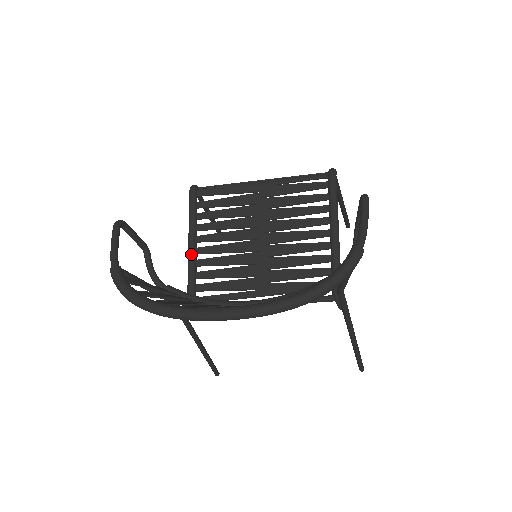
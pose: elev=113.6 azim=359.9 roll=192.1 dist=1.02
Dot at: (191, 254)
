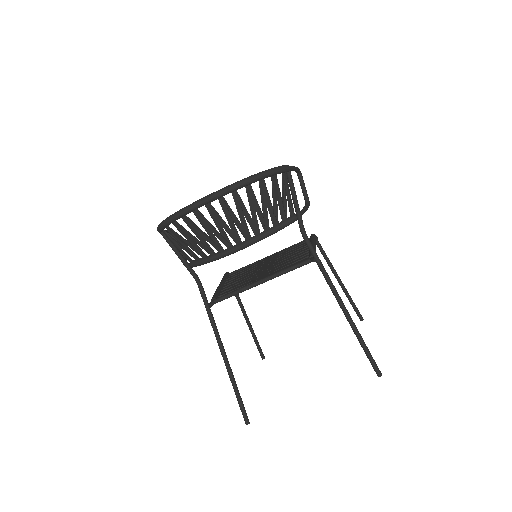
Dot at: (219, 286)
